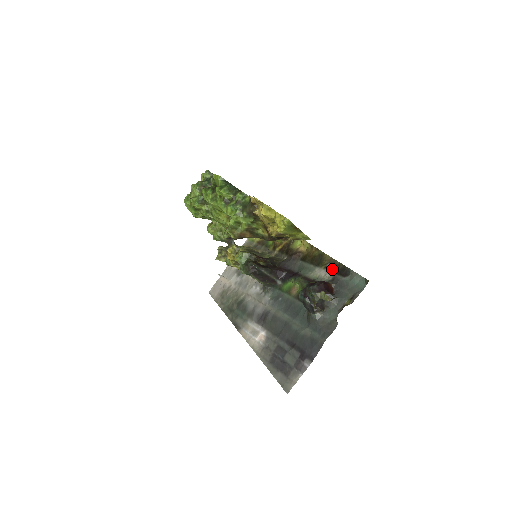
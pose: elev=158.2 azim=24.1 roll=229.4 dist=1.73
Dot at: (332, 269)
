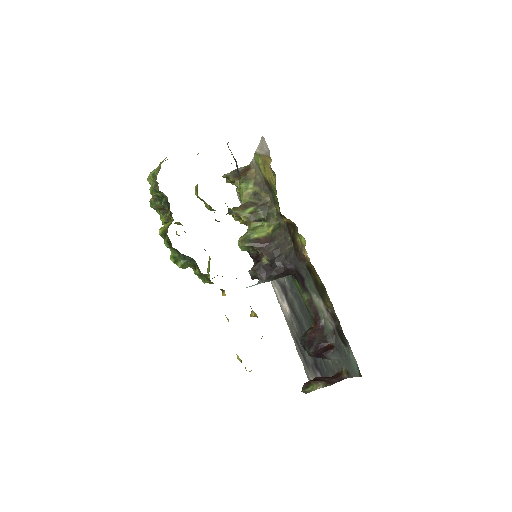
Dot at: (333, 320)
